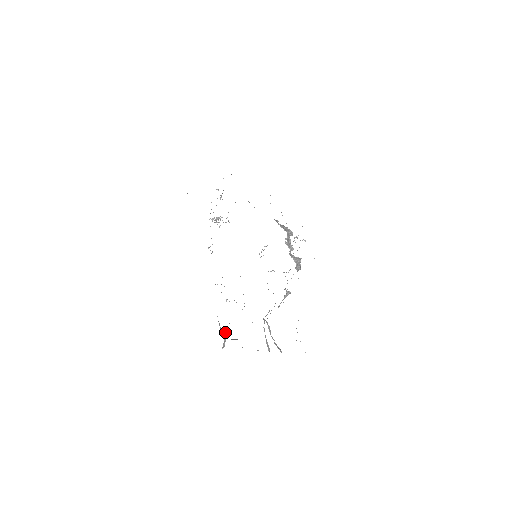
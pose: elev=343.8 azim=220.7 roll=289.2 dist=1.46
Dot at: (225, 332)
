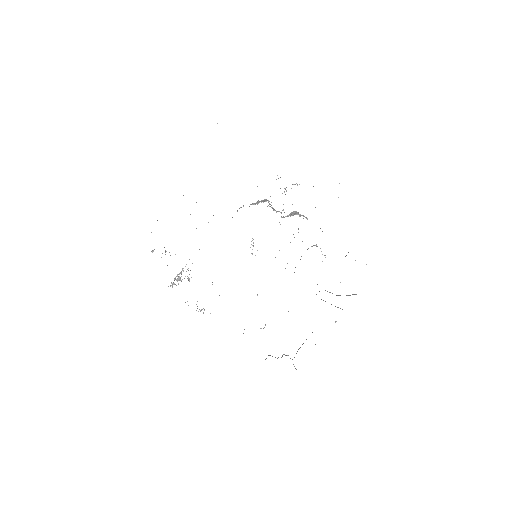
Dot at: occluded
